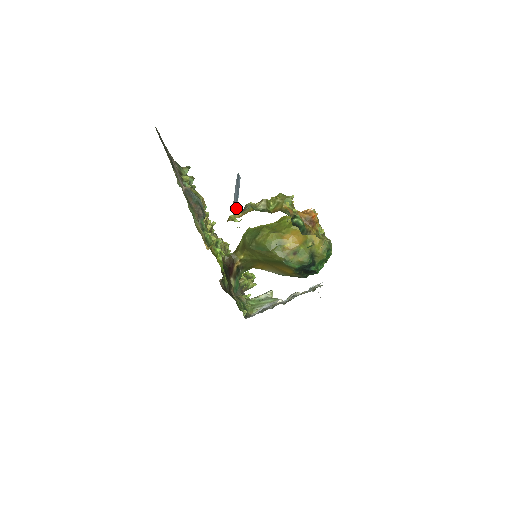
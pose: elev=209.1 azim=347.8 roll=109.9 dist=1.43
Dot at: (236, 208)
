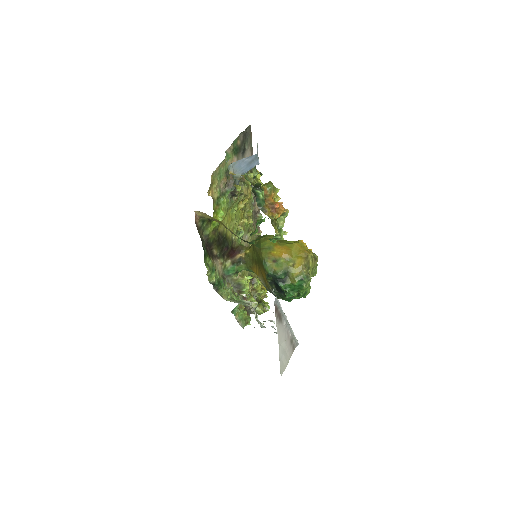
Dot at: (239, 175)
